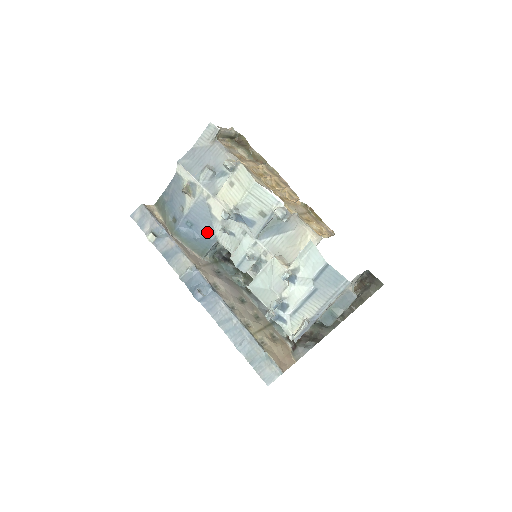
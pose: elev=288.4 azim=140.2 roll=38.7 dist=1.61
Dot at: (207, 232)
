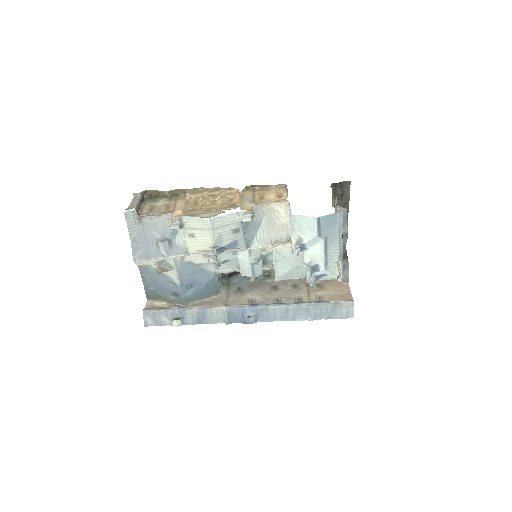
Dot at: (205, 277)
